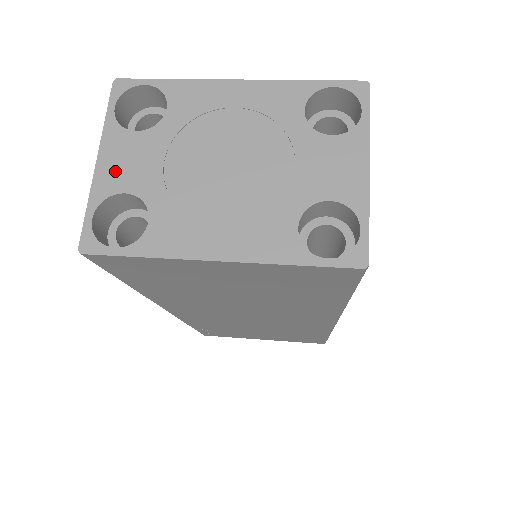
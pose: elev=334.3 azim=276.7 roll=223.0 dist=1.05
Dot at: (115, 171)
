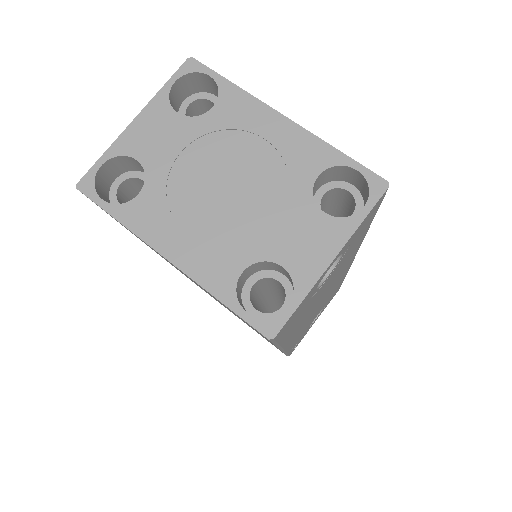
Dot at: (141, 137)
